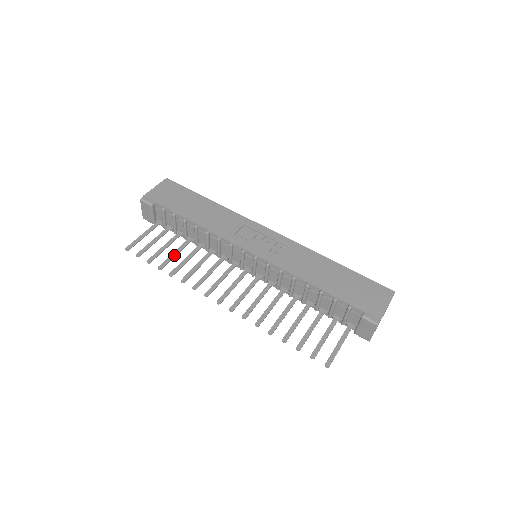
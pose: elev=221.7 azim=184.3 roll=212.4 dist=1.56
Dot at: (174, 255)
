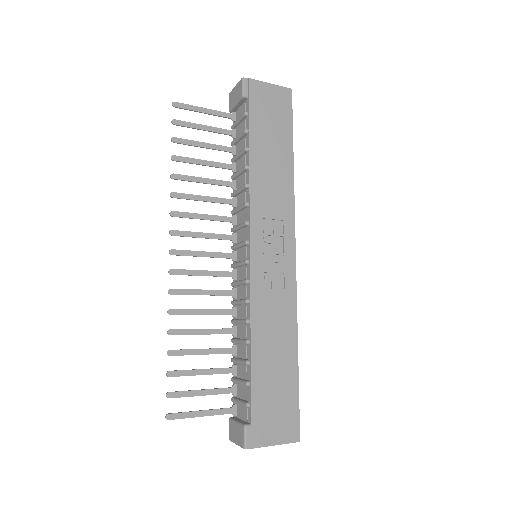
Dot at: (201, 163)
